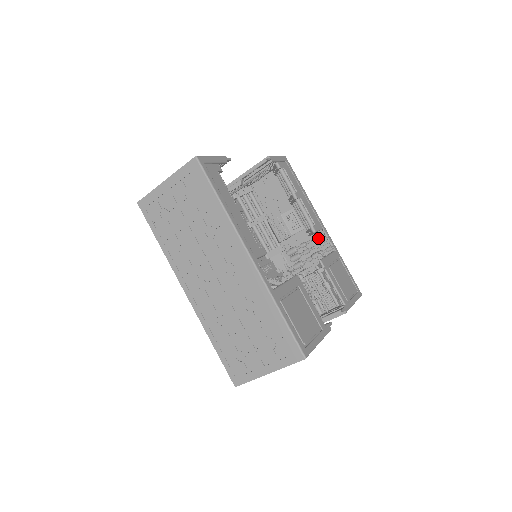
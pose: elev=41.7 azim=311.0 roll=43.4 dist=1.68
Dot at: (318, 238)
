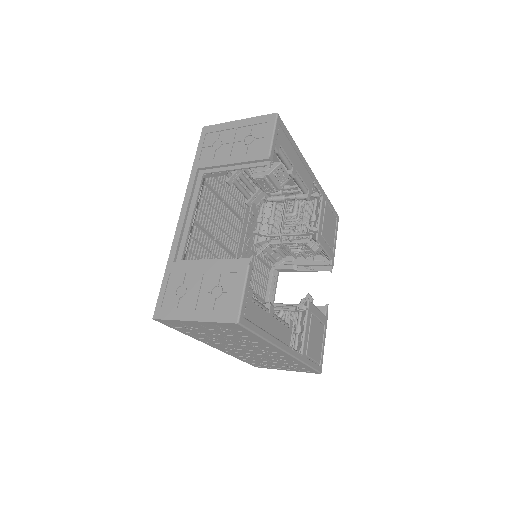
Dot at: occluded
